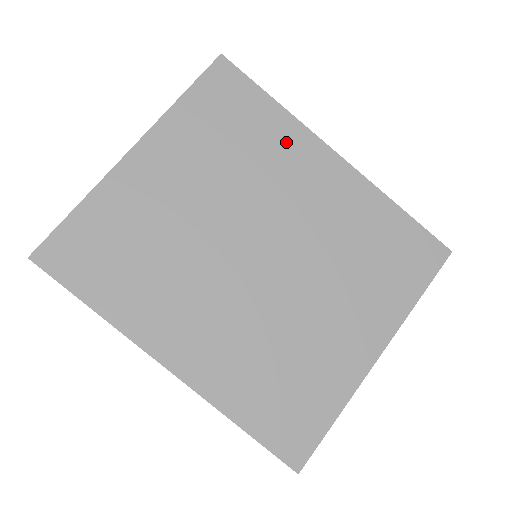
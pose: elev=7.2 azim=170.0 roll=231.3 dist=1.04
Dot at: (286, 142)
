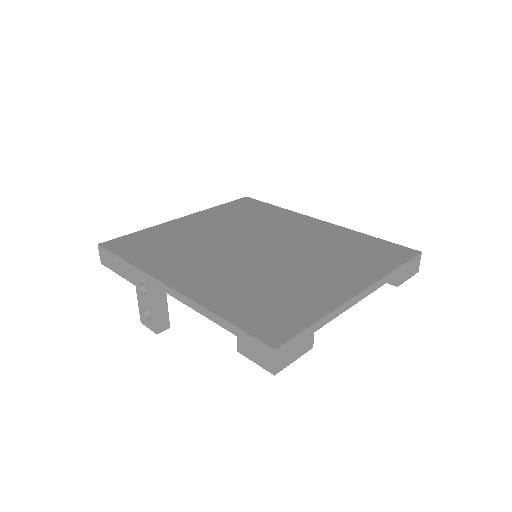
Dot at: (283, 216)
